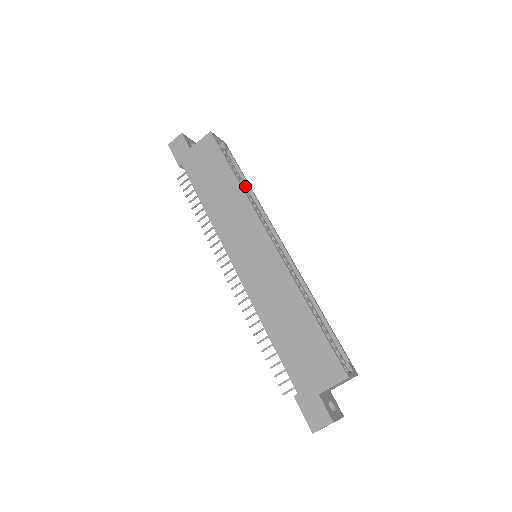
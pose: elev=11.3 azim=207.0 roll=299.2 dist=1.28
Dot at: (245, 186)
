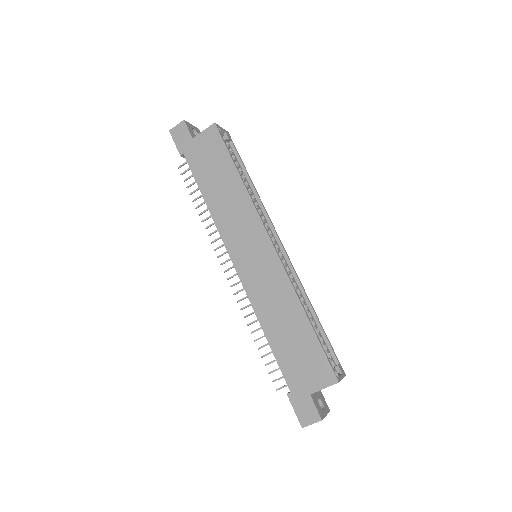
Dot at: (247, 181)
